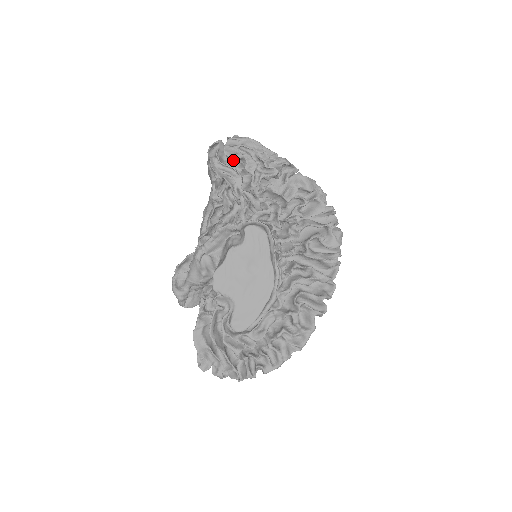
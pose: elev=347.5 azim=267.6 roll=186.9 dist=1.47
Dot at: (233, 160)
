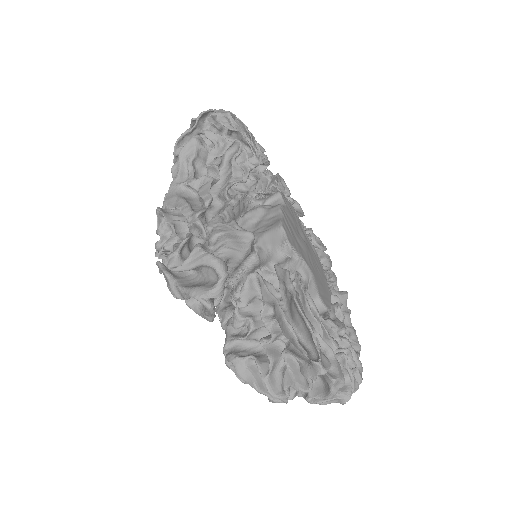
Dot at: occluded
